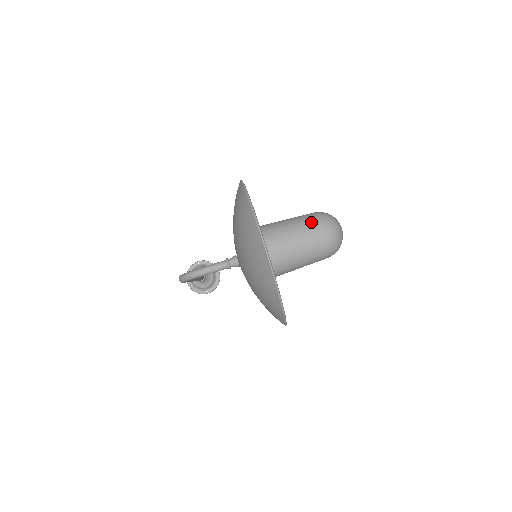
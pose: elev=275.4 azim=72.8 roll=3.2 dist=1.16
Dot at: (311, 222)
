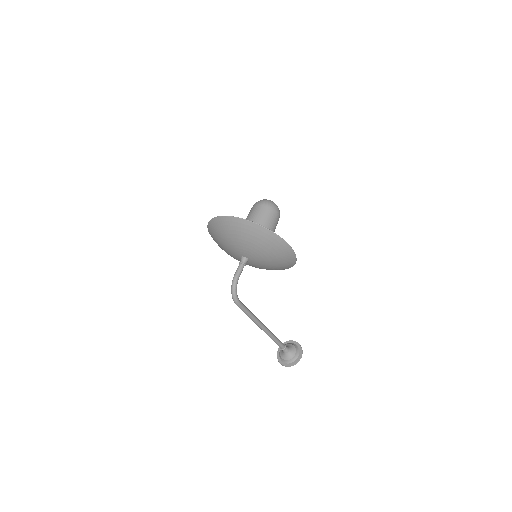
Dot at: (251, 210)
